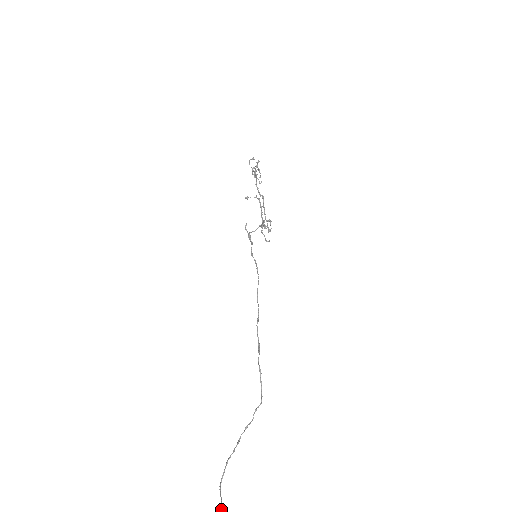
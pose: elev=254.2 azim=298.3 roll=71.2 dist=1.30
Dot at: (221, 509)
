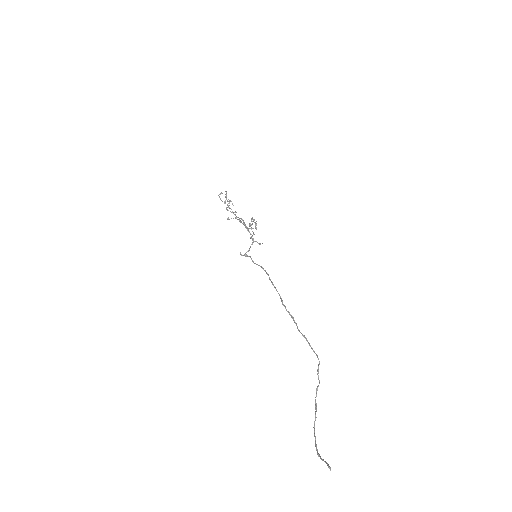
Dot at: (328, 466)
